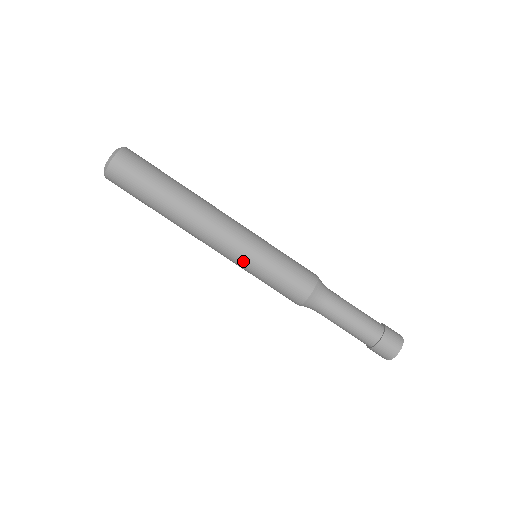
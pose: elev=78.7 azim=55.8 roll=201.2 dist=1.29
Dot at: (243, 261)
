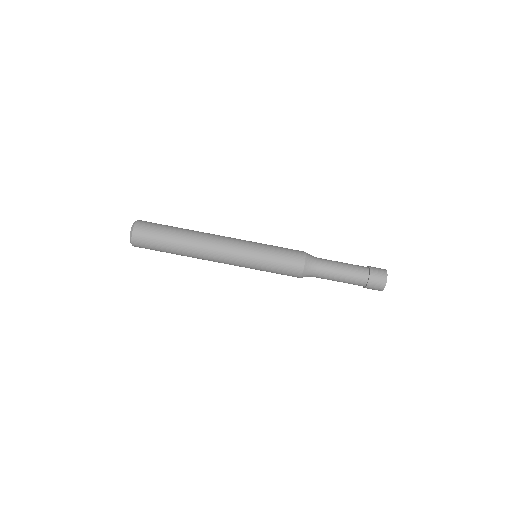
Dot at: (247, 264)
